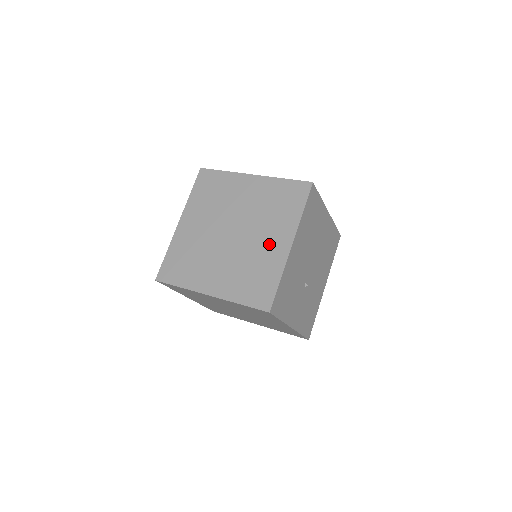
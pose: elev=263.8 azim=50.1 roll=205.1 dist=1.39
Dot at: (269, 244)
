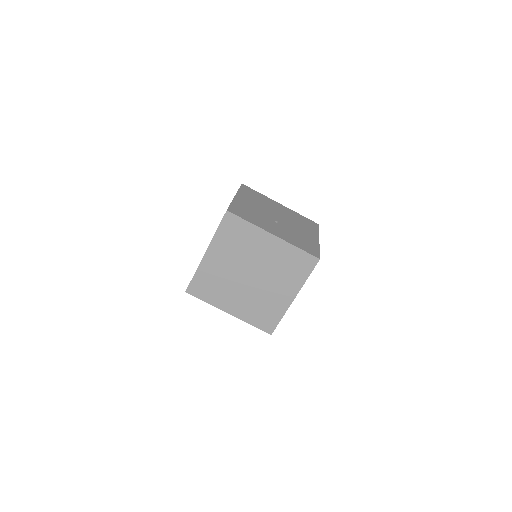
Dot at: occluded
